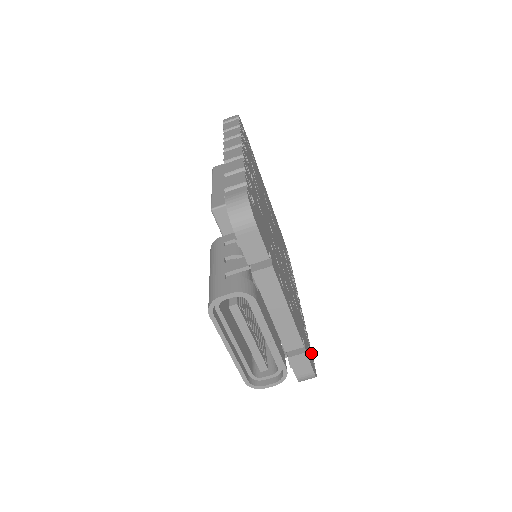
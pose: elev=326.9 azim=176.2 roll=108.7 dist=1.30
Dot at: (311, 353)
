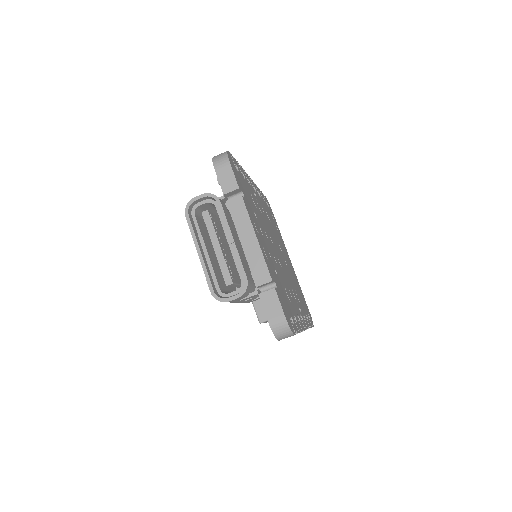
Dot at: (294, 326)
